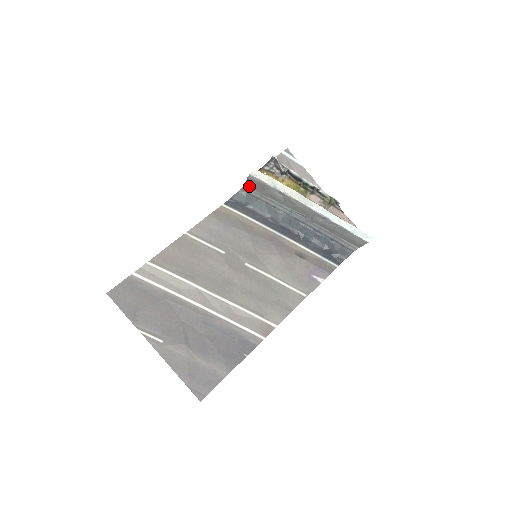
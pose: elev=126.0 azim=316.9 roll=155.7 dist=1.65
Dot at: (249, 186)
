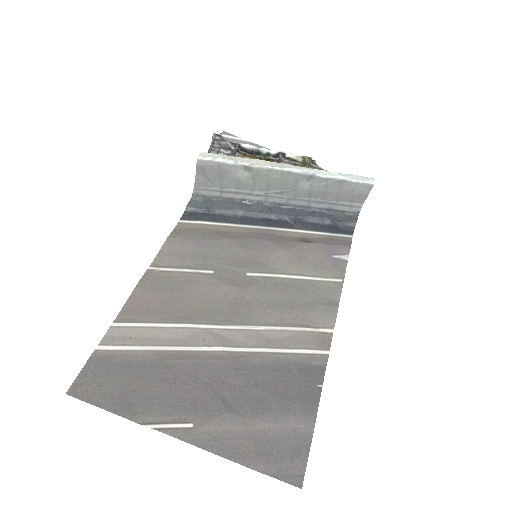
Dot at: (201, 184)
